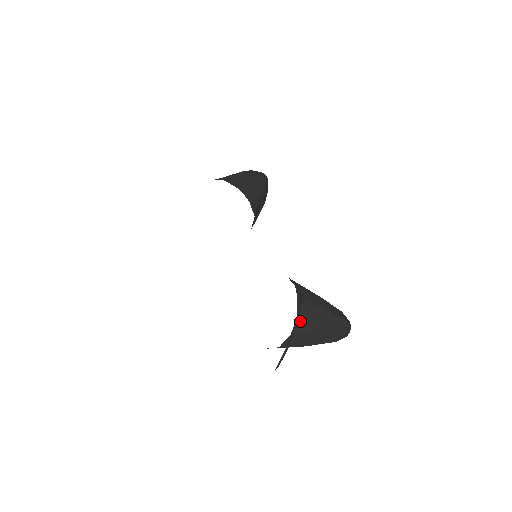
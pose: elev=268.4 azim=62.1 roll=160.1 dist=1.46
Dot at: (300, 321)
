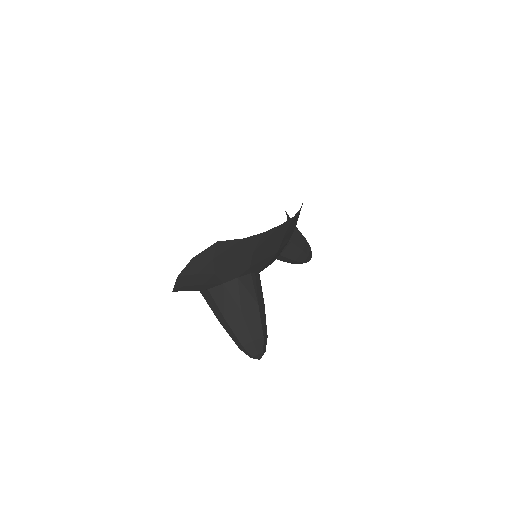
Dot at: (238, 283)
